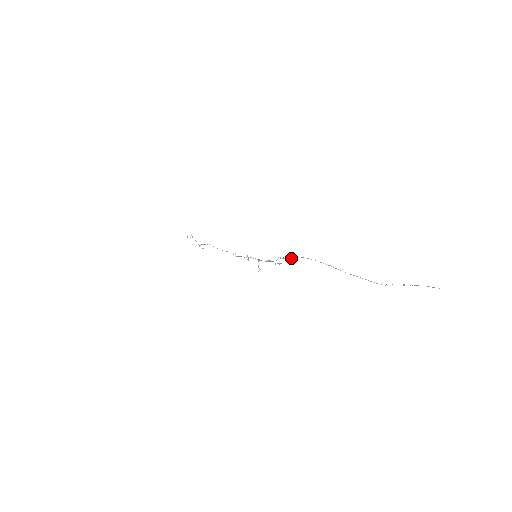
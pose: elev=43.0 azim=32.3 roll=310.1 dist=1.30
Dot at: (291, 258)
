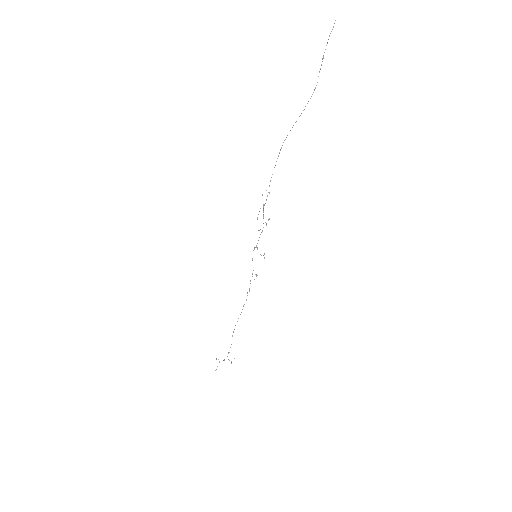
Dot at: (267, 195)
